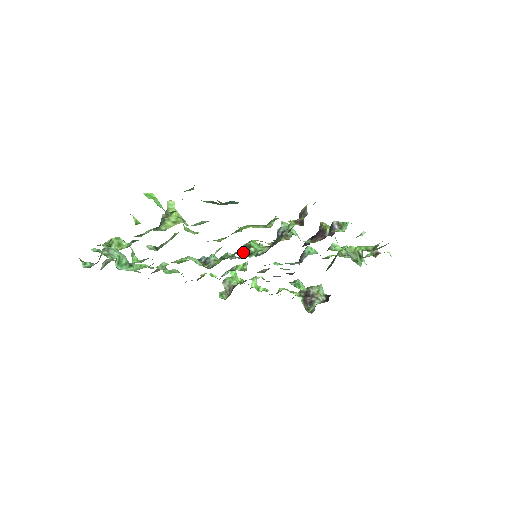
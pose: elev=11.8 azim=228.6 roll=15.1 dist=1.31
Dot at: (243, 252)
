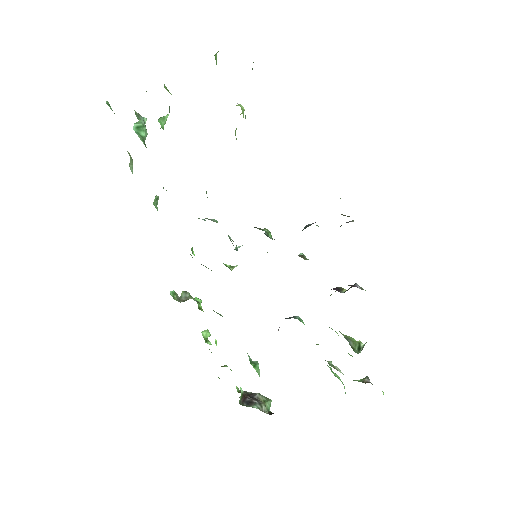
Dot at: (254, 227)
